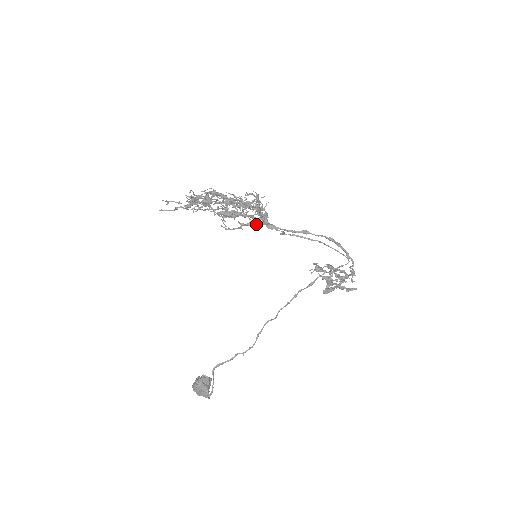
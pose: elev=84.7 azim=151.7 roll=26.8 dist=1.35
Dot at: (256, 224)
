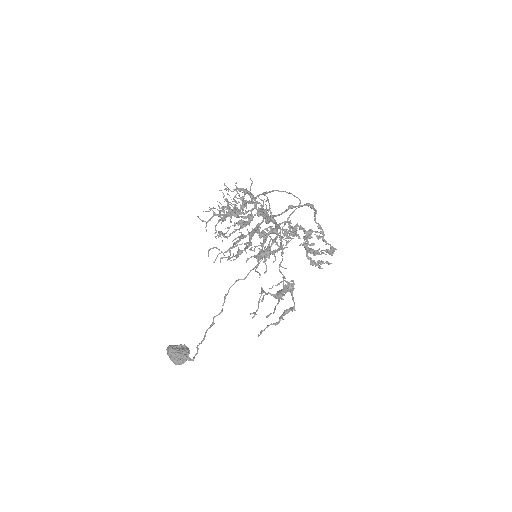
Dot at: occluded
